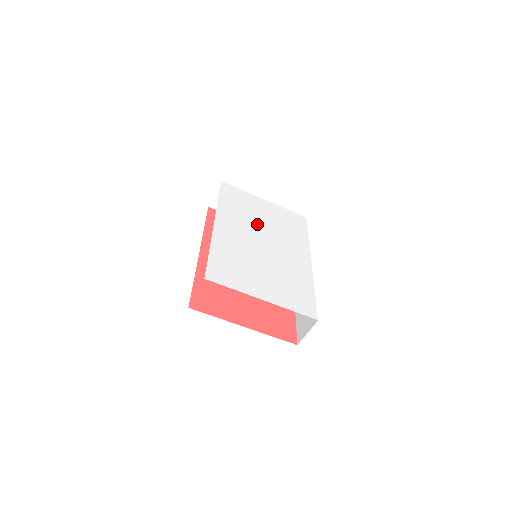
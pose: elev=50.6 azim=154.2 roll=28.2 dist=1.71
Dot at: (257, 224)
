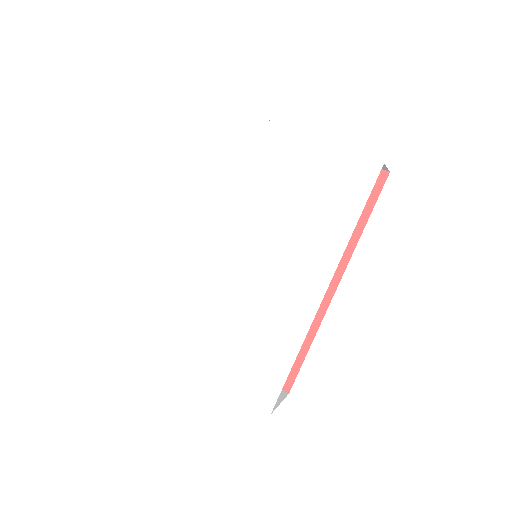
Dot at: (249, 212)
